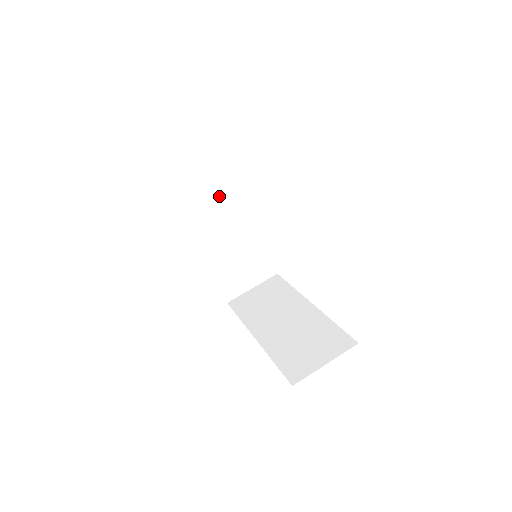
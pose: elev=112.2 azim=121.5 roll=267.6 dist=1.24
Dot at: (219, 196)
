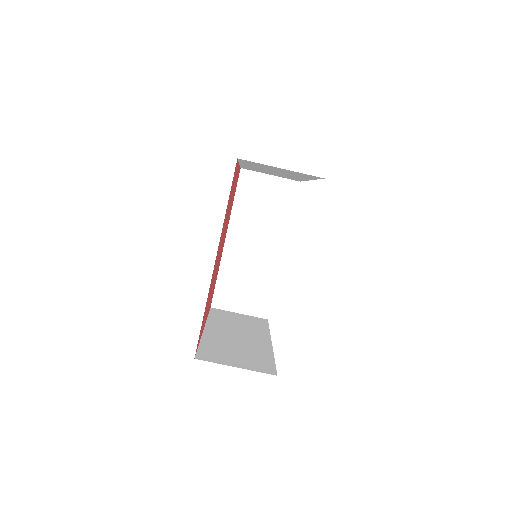
Dot at: (287, 172)
